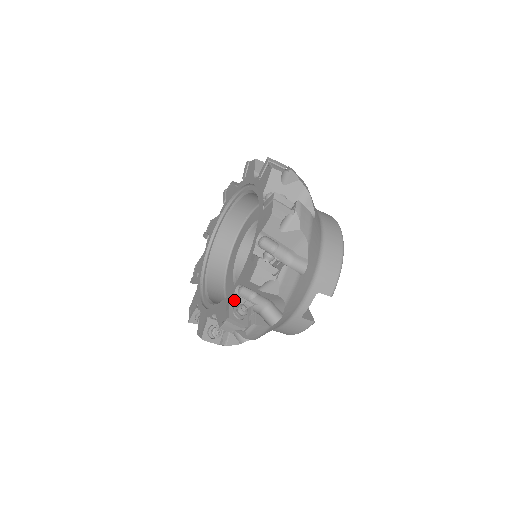
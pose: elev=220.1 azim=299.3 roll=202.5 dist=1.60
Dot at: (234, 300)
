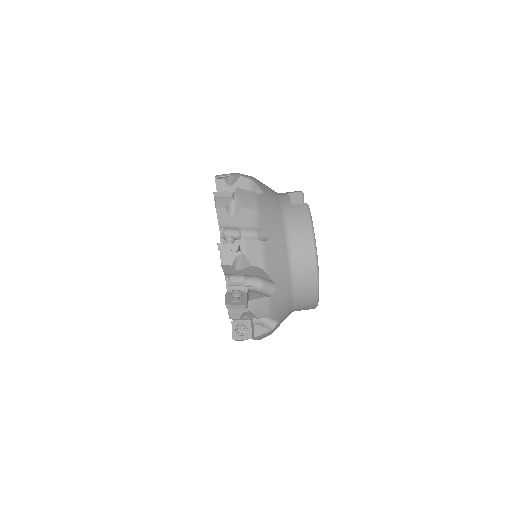
Dot at: occluded
